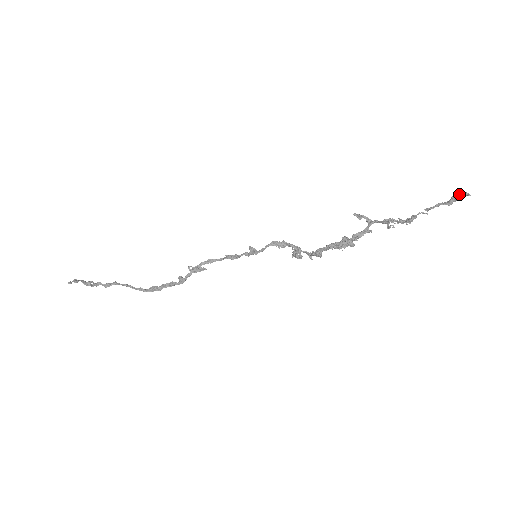
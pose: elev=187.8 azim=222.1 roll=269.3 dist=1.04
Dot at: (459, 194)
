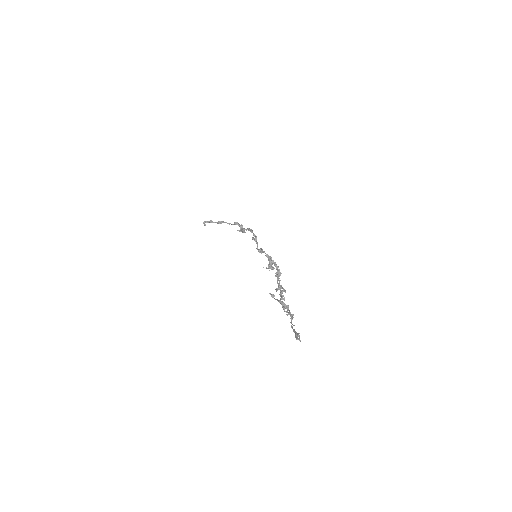
Dot at: (296, 338)
